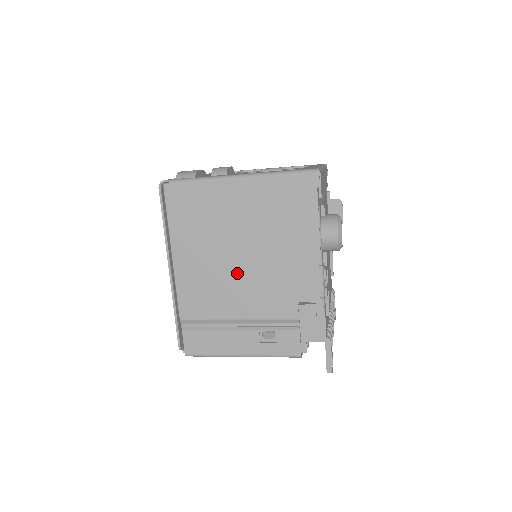
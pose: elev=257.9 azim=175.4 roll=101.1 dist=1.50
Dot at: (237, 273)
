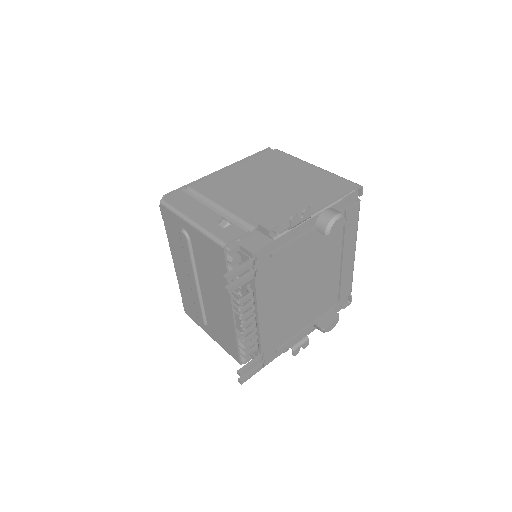
Dot at: (254, 190)
